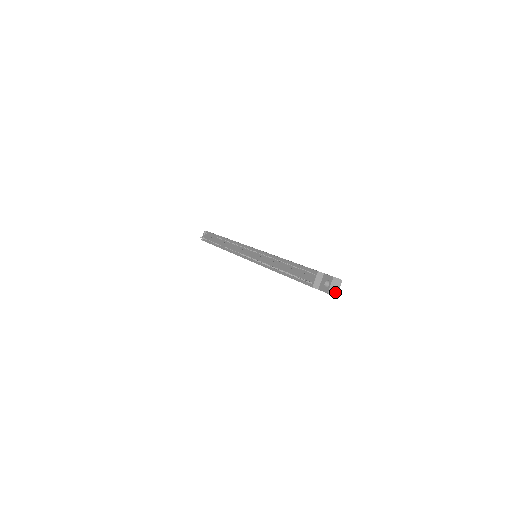
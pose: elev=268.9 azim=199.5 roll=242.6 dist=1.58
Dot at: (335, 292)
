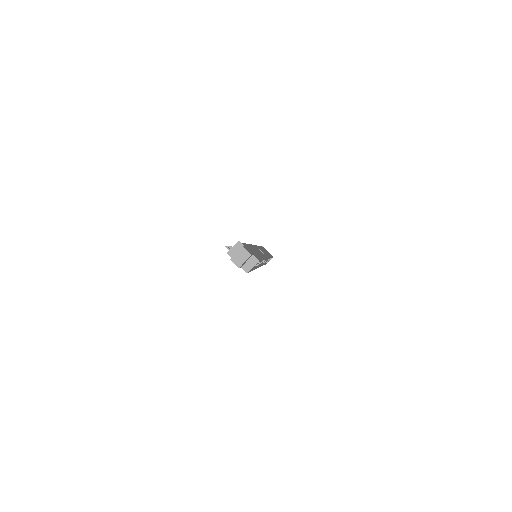
Dot at: (239, 263)
